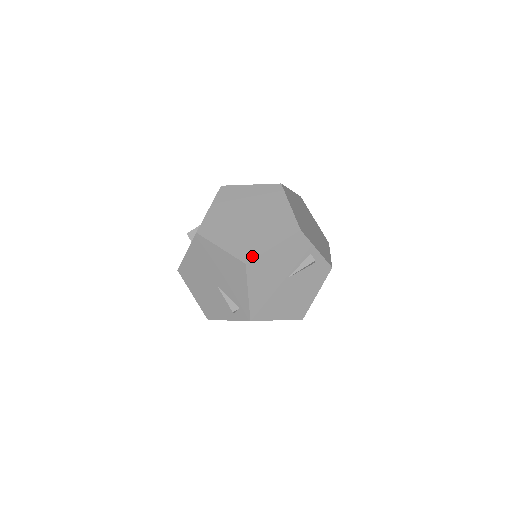
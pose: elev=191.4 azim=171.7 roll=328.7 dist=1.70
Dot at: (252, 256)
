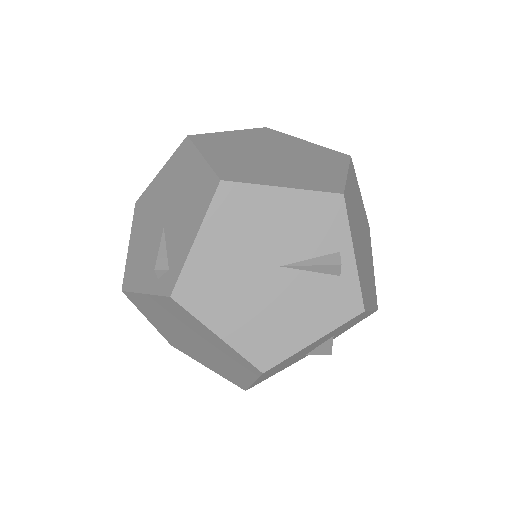
Dot at: (239, 179)
